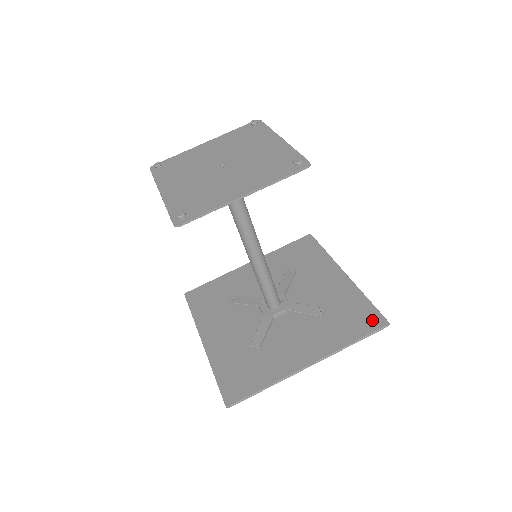
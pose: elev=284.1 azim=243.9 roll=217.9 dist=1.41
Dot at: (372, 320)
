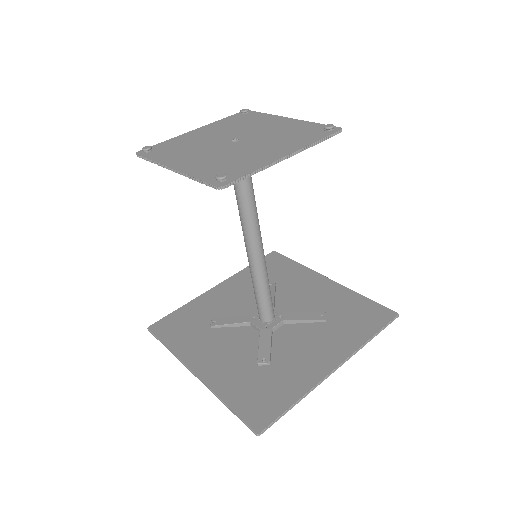
Dot at: (380, 314)
